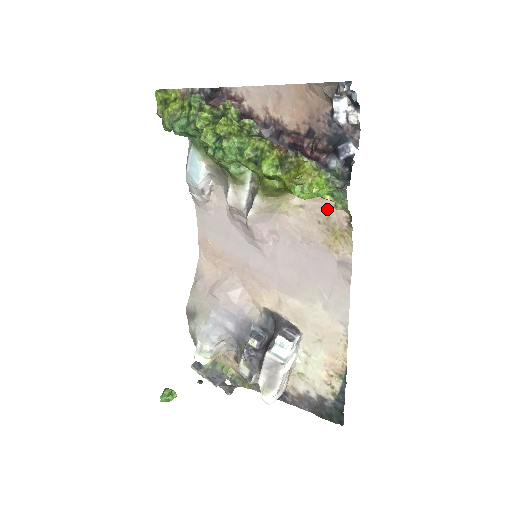
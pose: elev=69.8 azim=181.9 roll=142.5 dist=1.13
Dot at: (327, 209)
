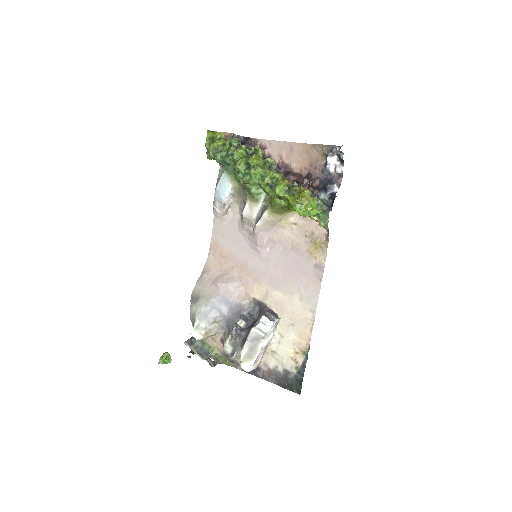
Dot at: (313, 227)
